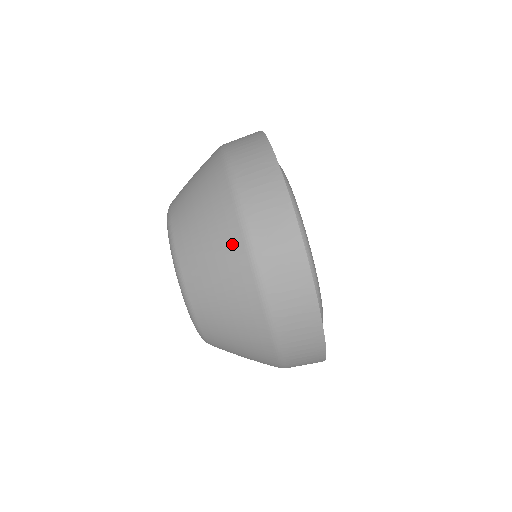
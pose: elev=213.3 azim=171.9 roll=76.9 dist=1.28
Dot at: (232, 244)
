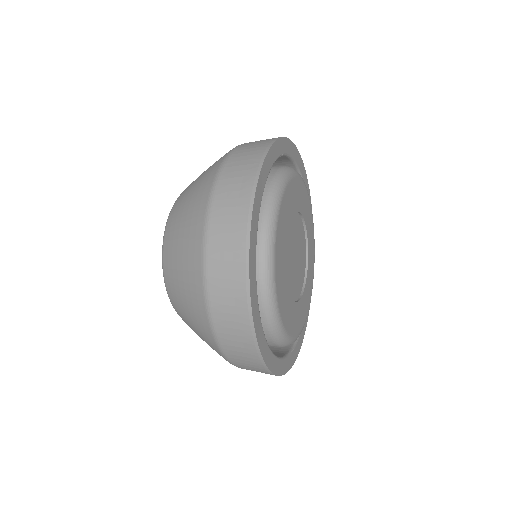
Dot at: (196, 223)
